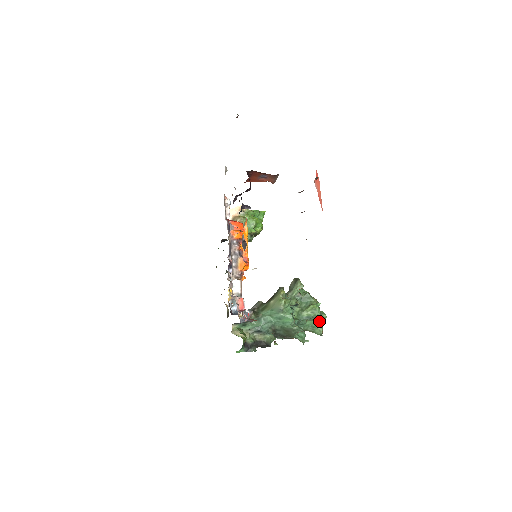
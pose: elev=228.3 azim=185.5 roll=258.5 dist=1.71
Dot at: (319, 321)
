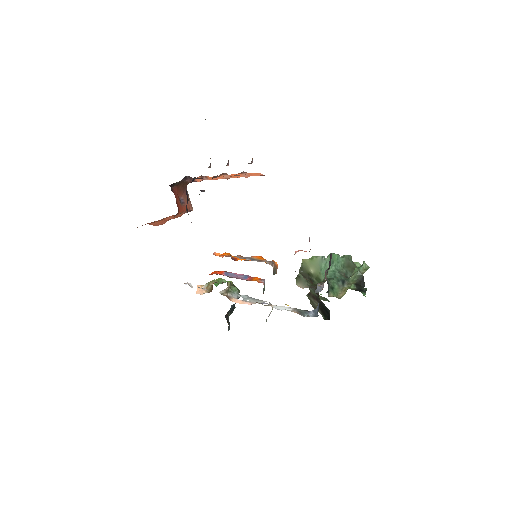
Dot at: occluded
